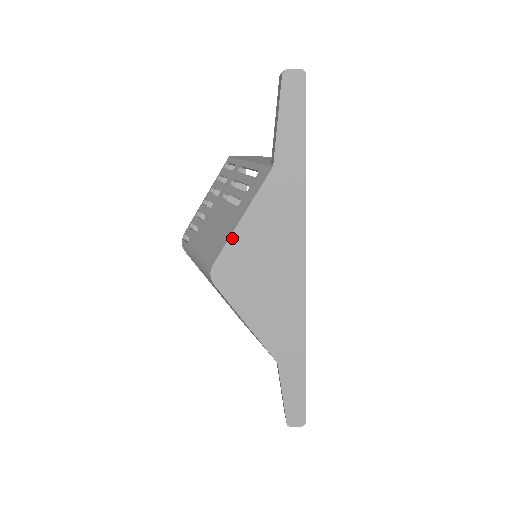
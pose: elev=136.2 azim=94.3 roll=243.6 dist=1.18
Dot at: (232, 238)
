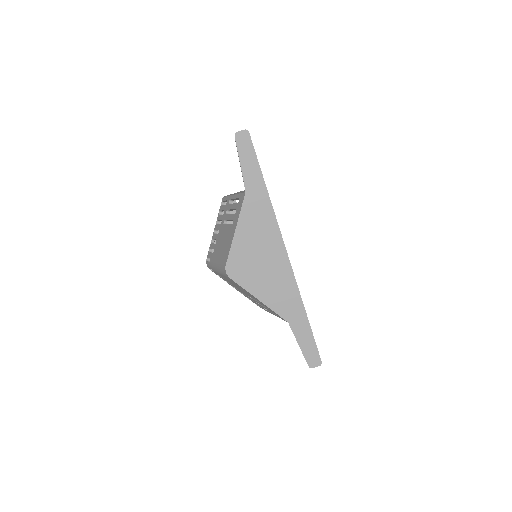
Dot at: (233, 244)
